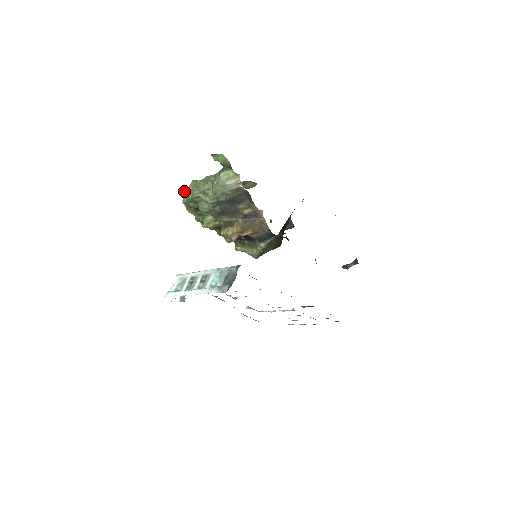
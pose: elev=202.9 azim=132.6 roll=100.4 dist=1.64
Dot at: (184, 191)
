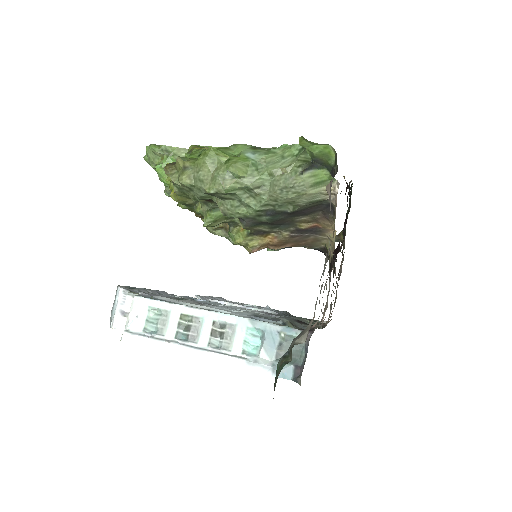
Dot at: (179, 158)
